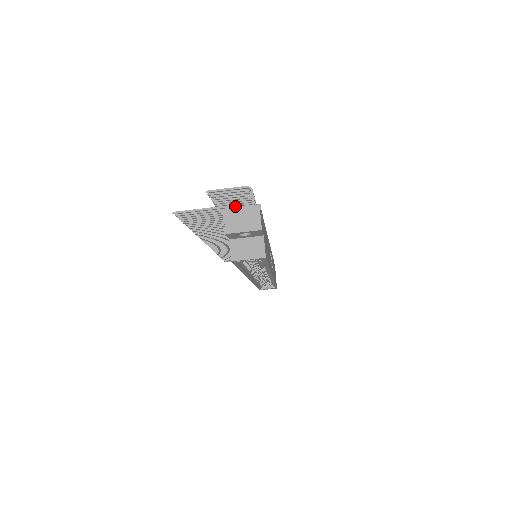
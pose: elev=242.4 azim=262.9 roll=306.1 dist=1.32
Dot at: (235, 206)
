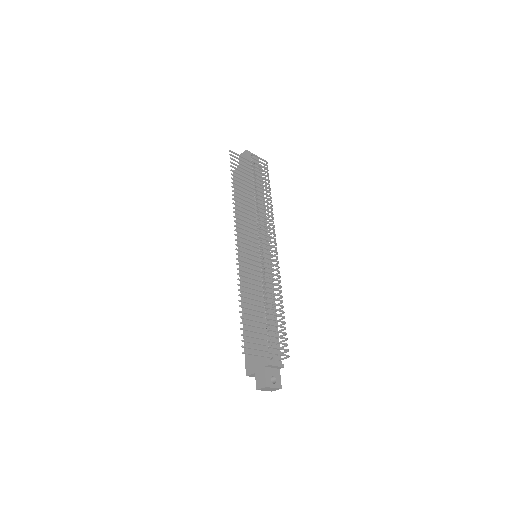
Dot at: (275, 314)
